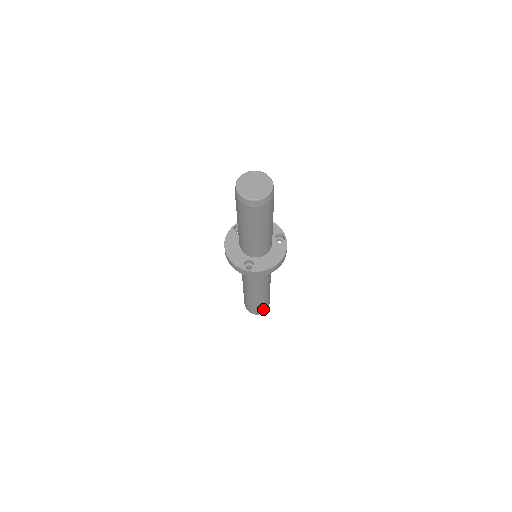
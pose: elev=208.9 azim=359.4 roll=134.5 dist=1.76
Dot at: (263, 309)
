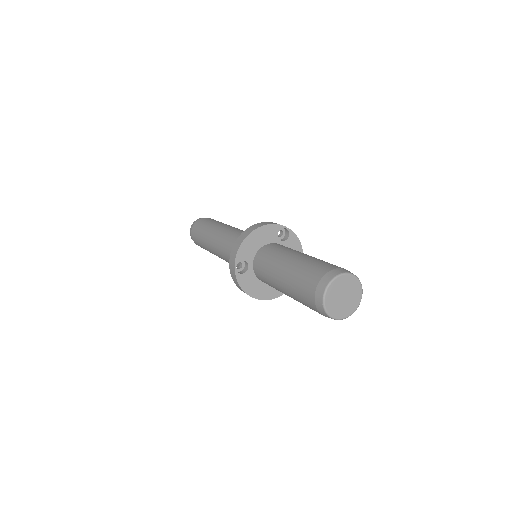
Dot at: occluded
